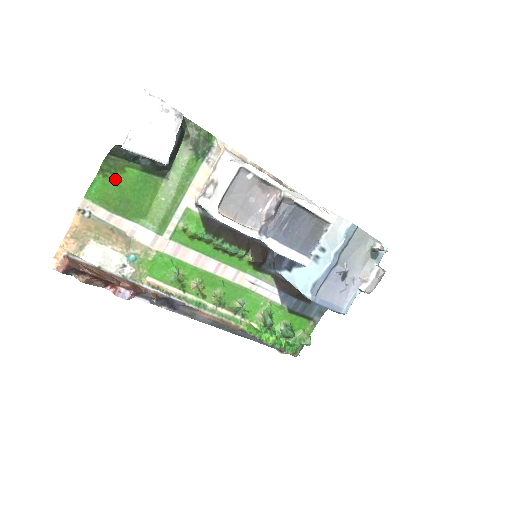
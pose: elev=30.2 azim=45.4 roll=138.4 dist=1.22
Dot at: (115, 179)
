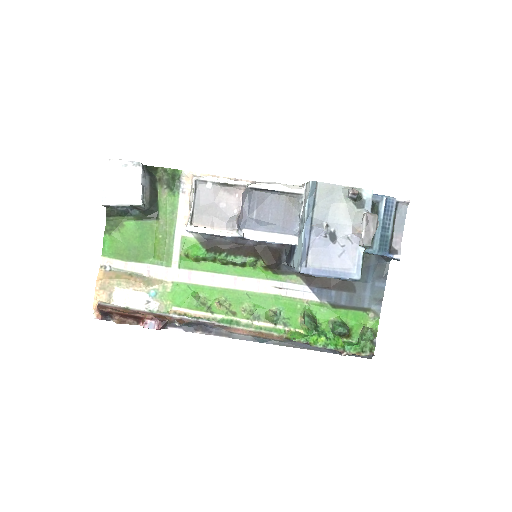
Dot at: (119, 234)
